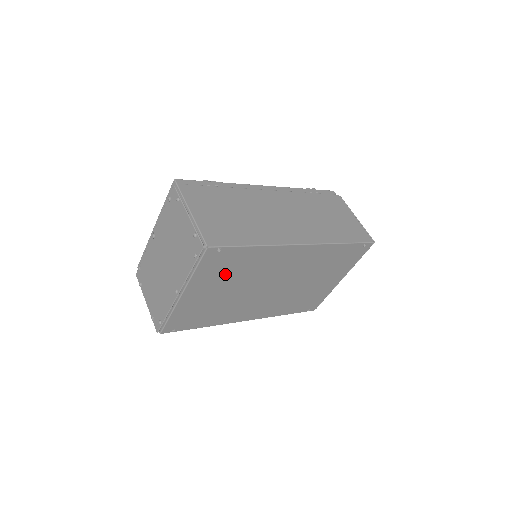
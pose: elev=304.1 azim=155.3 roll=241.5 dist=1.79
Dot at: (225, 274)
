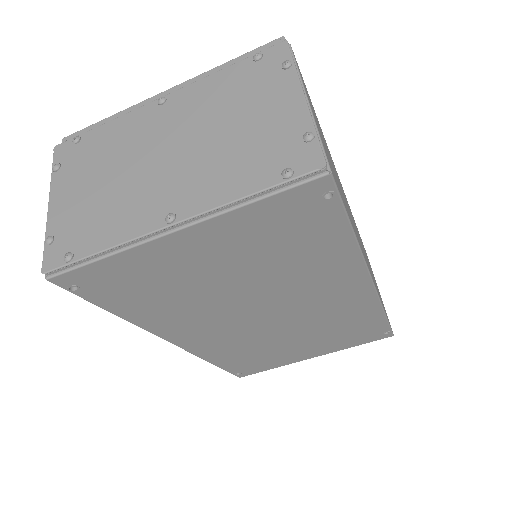
Dot at: (267, 248)
